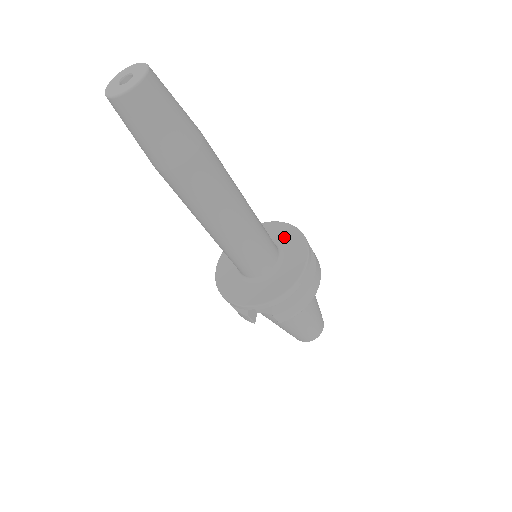
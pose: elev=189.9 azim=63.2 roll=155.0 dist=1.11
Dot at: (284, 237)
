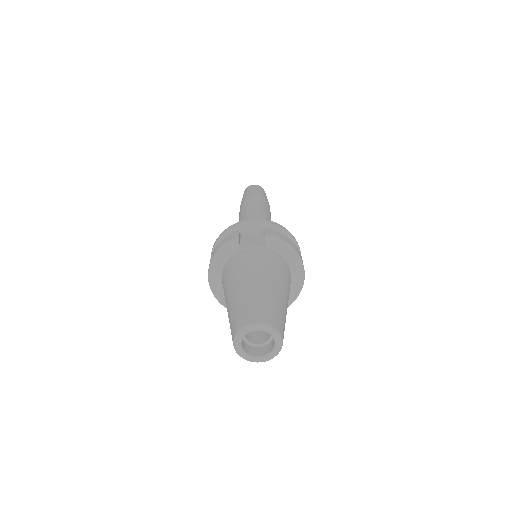
Dot at: occluded
